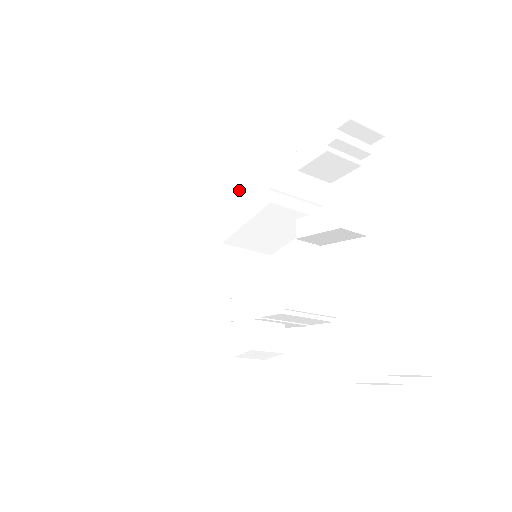
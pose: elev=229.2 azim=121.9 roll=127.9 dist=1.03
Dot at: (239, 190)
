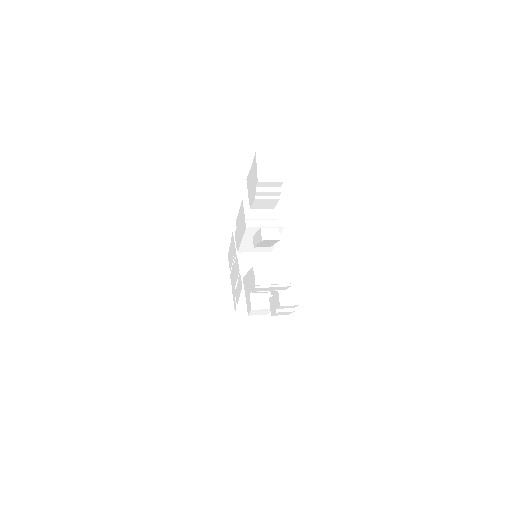
Dot at: (238, 220)
